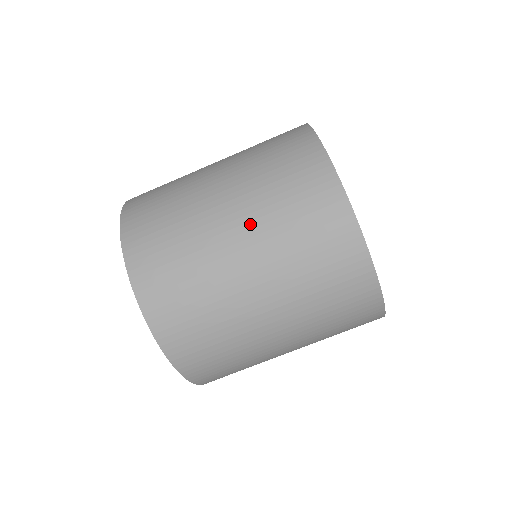
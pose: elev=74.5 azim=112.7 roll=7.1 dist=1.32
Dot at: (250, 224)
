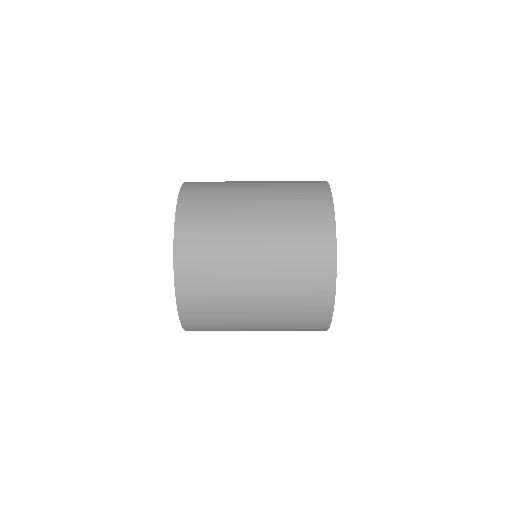
Dot at: (268, 322)
